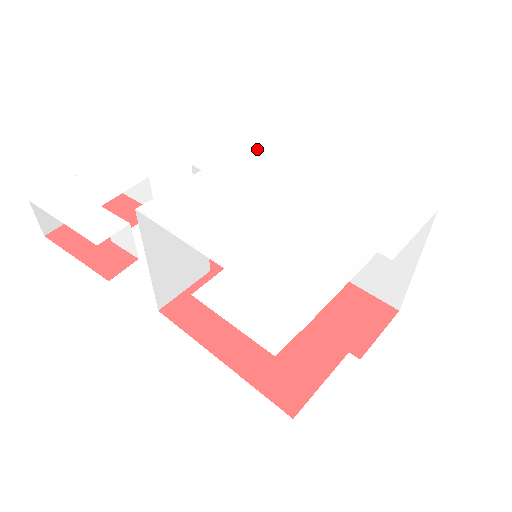
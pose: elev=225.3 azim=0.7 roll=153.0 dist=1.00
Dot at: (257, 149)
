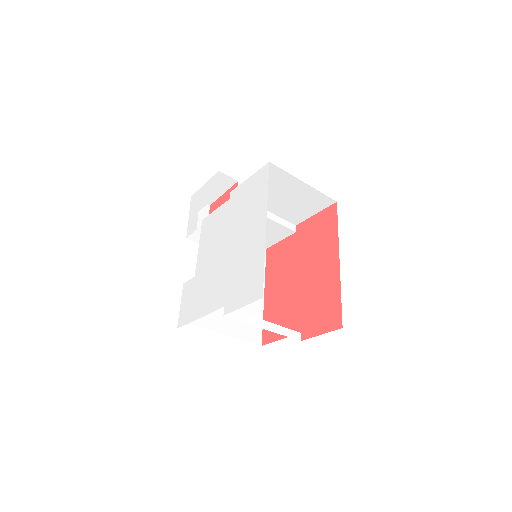
Dot at: (255, 188)
